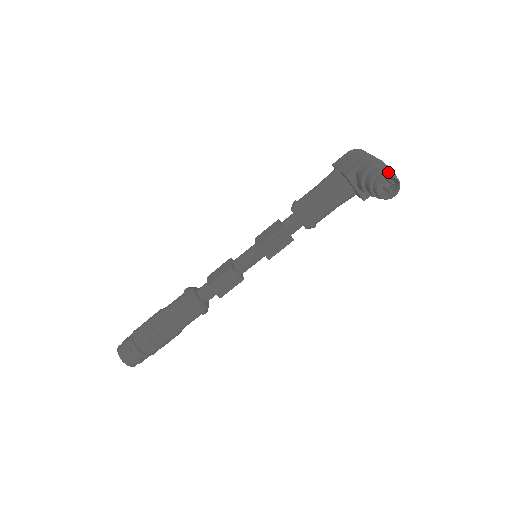
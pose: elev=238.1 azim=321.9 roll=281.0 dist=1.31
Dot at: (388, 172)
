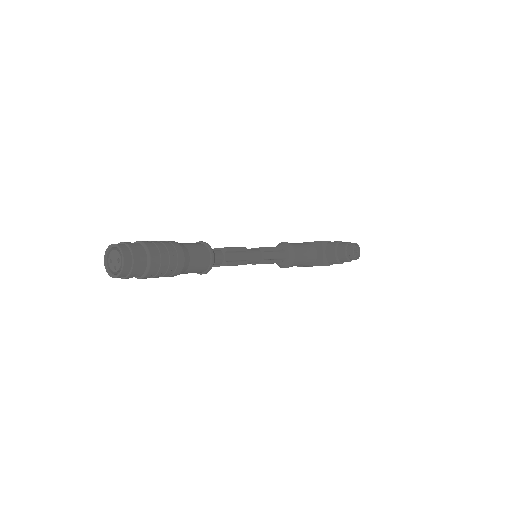
Dot at: occluded
